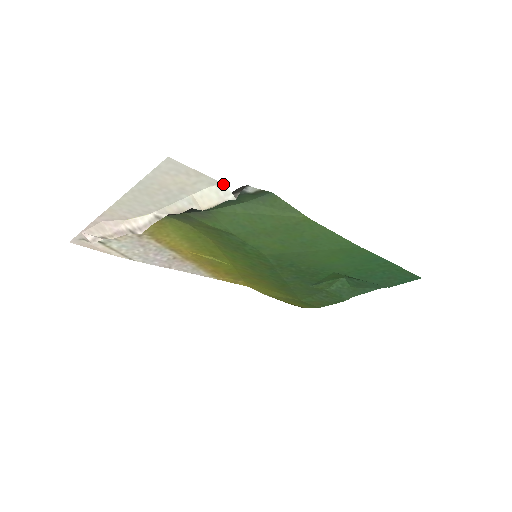
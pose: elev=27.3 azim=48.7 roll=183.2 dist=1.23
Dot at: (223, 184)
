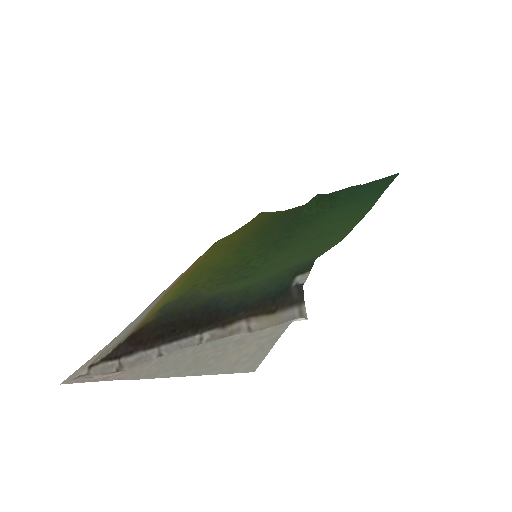
Dot at: (293, 320)
